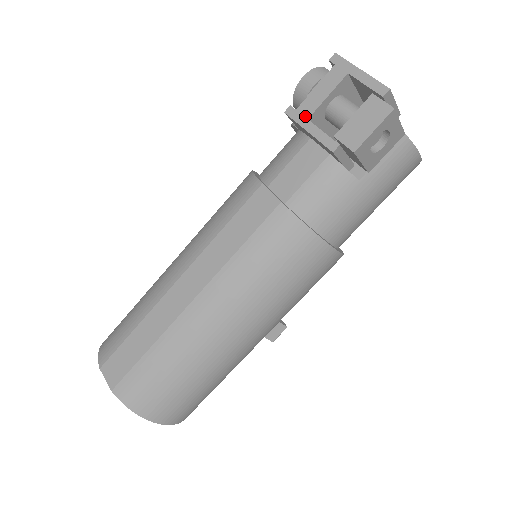
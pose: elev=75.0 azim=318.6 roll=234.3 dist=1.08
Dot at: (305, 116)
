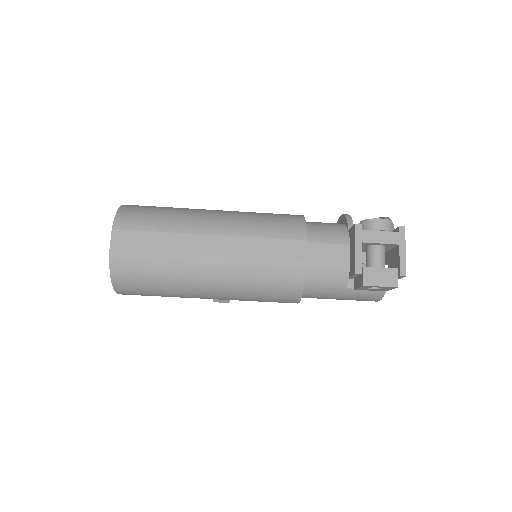
Dot at: (362, 239)
